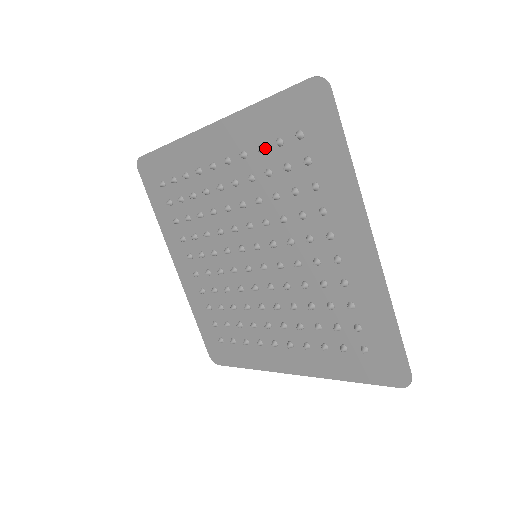
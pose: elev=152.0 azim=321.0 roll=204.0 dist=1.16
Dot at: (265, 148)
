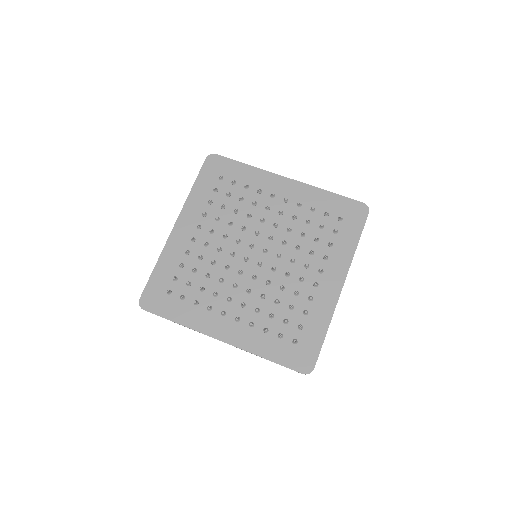
Dot at: (211, 200)
